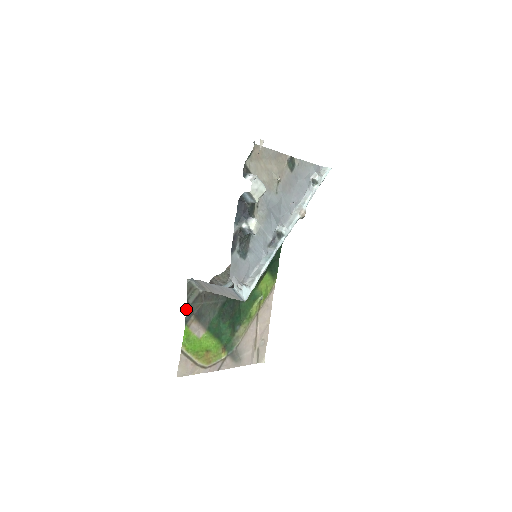
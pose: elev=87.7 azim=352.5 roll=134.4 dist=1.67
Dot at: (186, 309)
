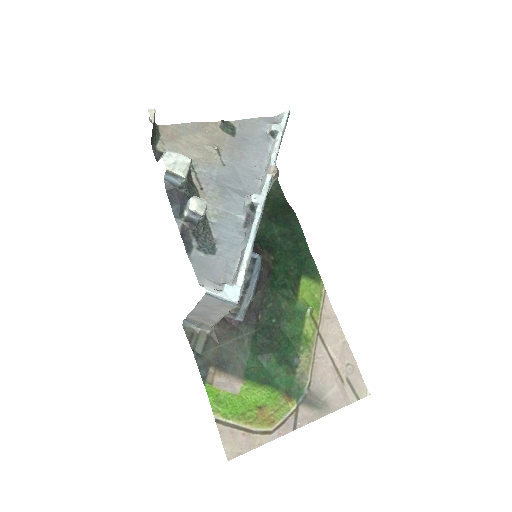
Dot at: (196, 362)
